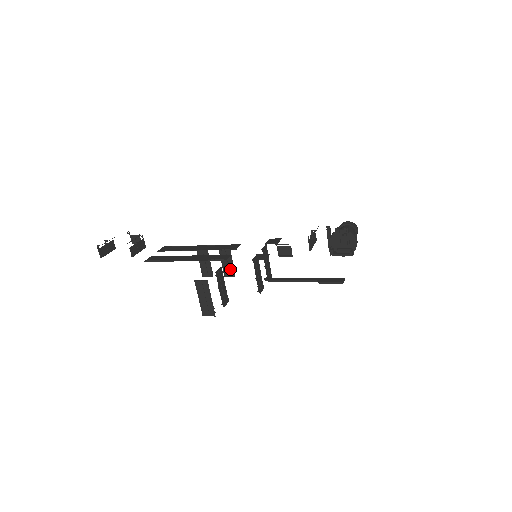
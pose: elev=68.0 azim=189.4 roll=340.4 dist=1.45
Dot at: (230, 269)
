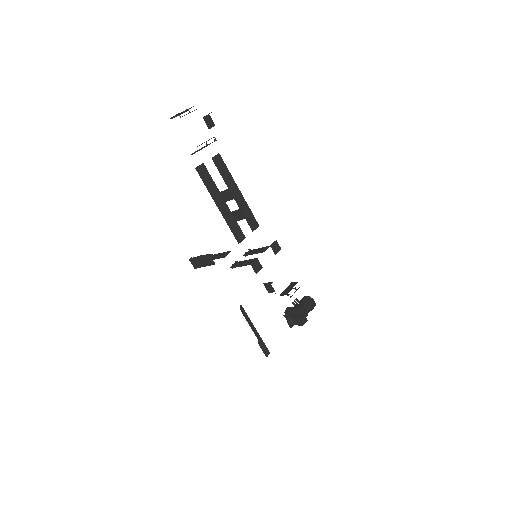
Dot at: (236, 217)
